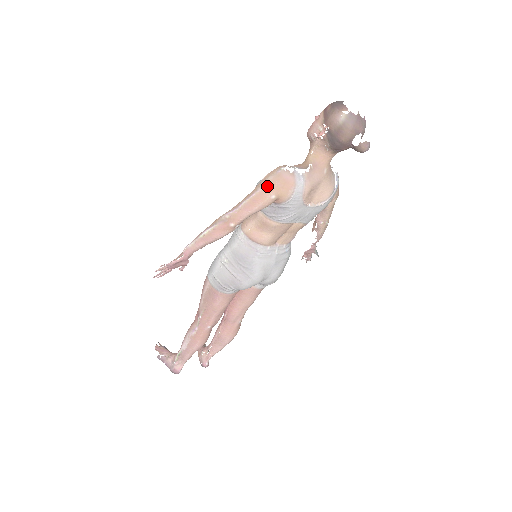
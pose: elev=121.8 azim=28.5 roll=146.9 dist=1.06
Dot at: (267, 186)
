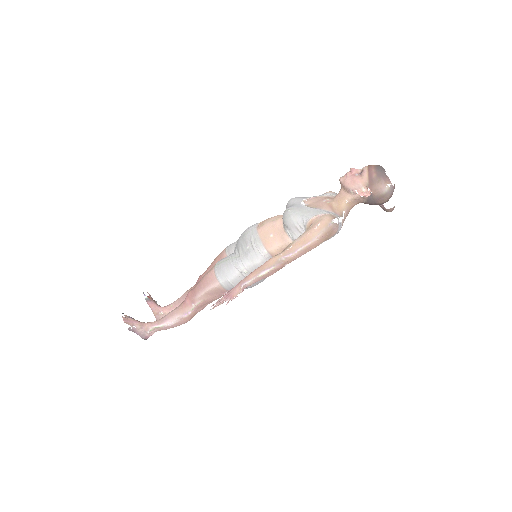
Dot at: (321, 237)
